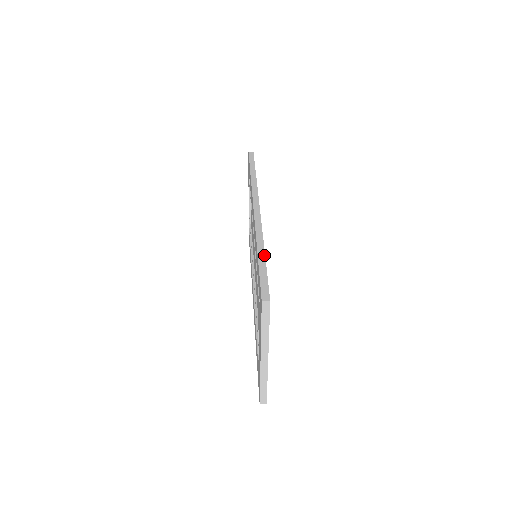
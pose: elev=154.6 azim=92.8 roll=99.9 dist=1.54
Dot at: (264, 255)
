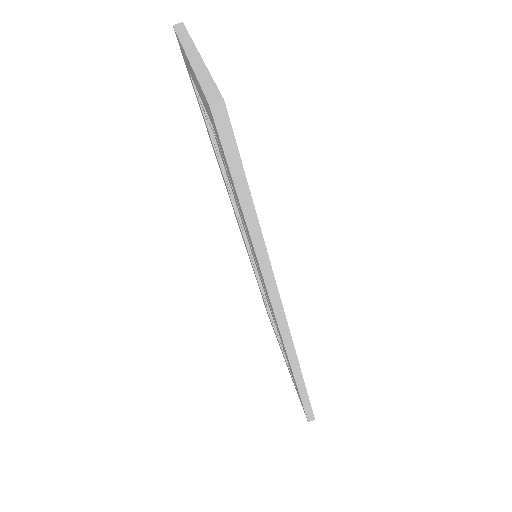
Dot at: (304, 386)
